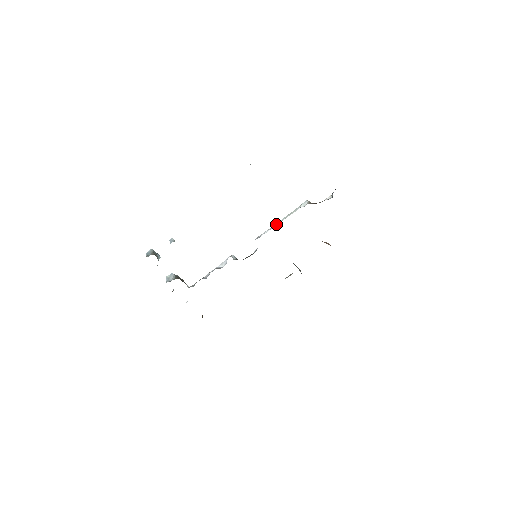
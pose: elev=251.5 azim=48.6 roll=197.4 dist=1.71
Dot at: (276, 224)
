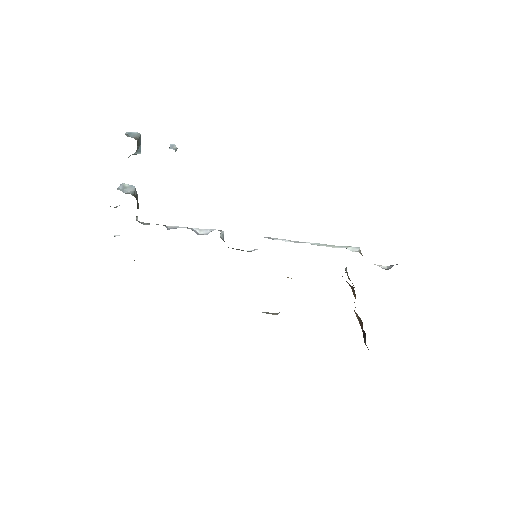
Dot at: (304, 242)
